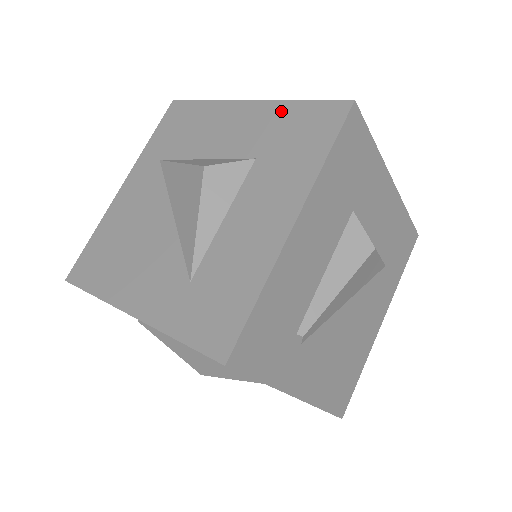
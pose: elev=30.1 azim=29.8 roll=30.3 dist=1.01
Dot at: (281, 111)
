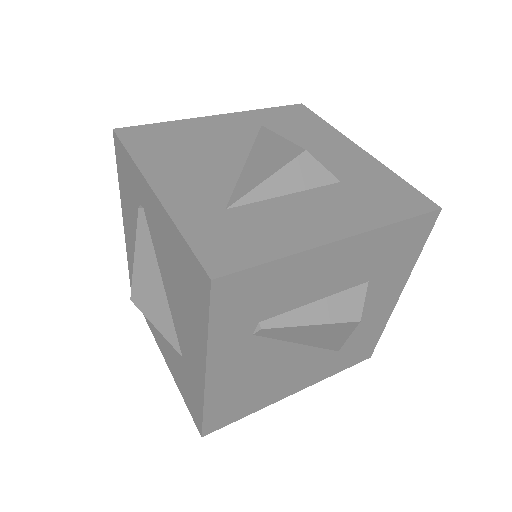
Dot at: (382, 172)
